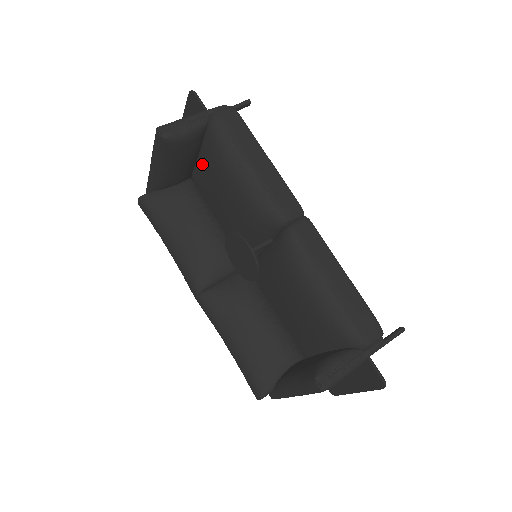
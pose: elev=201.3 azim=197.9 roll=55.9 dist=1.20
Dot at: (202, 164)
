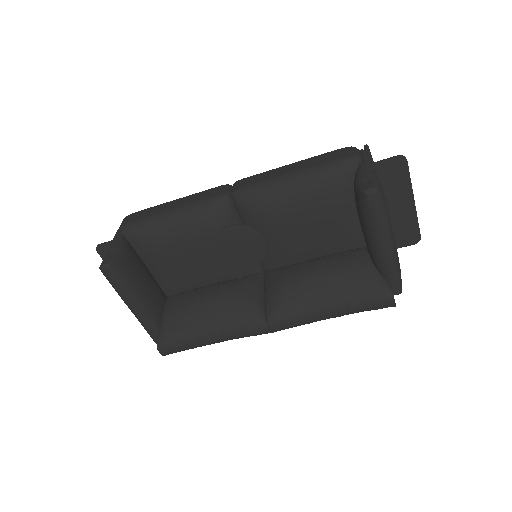
Dot at: (156, 267)
